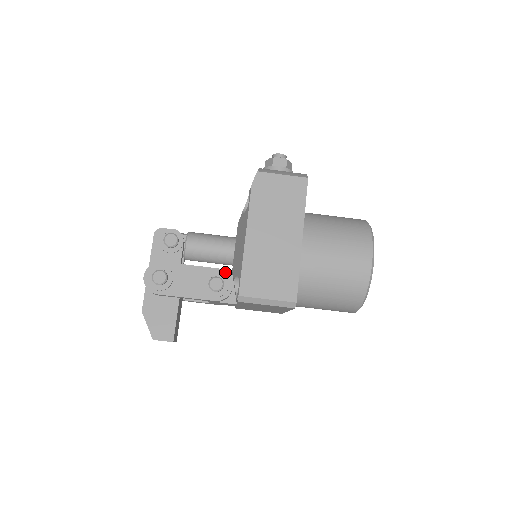
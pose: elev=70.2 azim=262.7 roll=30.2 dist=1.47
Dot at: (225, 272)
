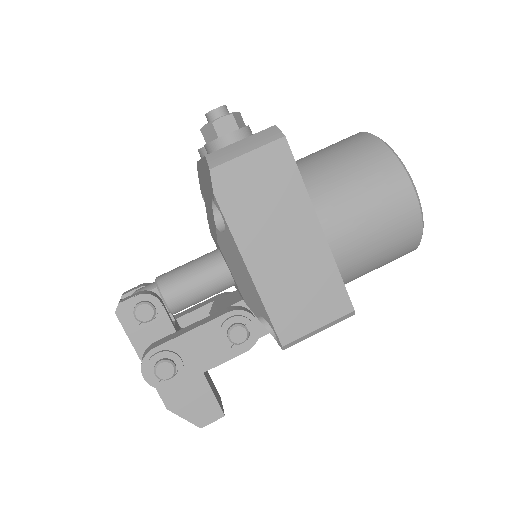
Dot at: (238, 312)
